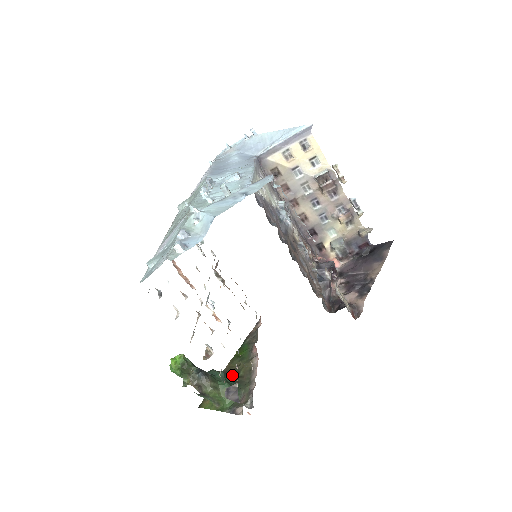
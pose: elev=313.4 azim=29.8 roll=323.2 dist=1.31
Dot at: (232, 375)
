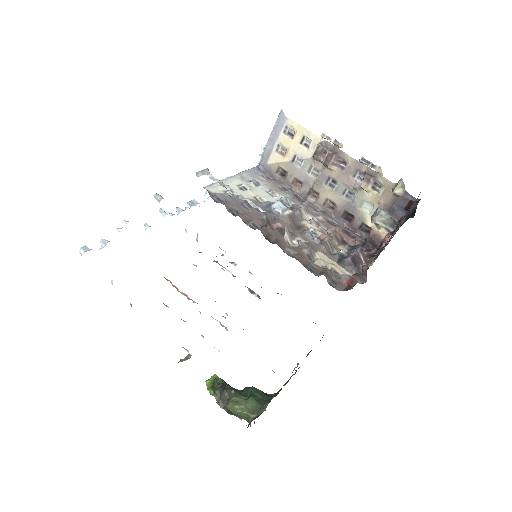
Dot at: (278, 393)
